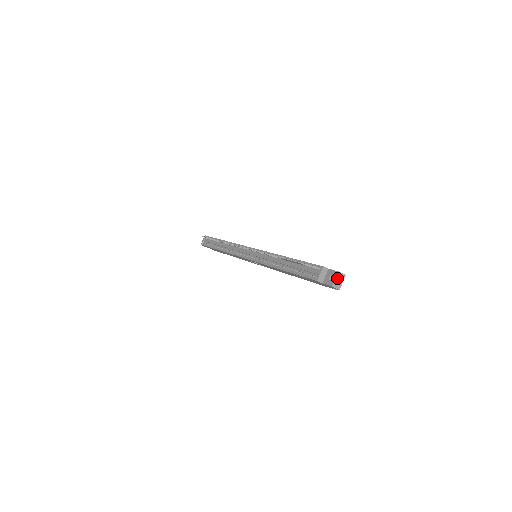
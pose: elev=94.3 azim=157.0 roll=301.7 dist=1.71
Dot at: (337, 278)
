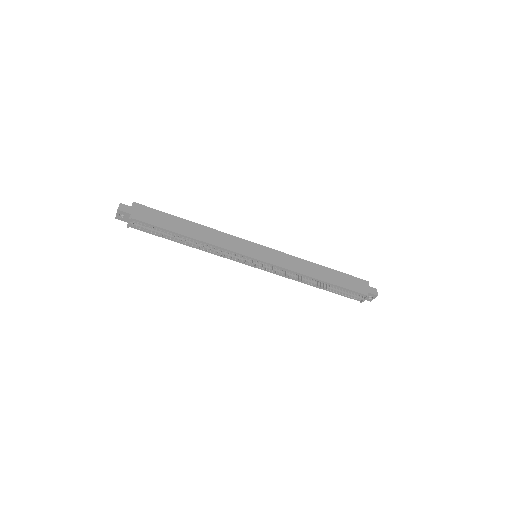
Dot at: (375, 297)
